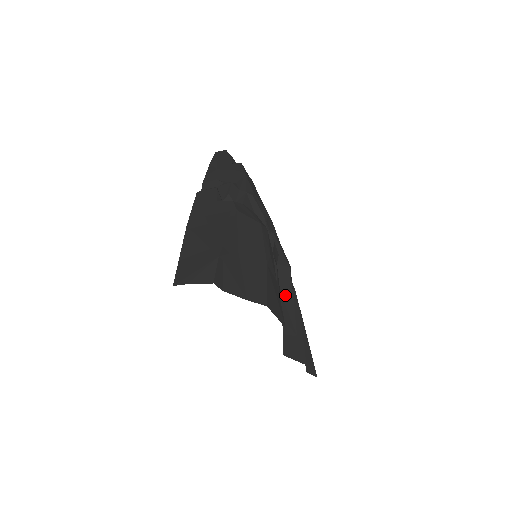
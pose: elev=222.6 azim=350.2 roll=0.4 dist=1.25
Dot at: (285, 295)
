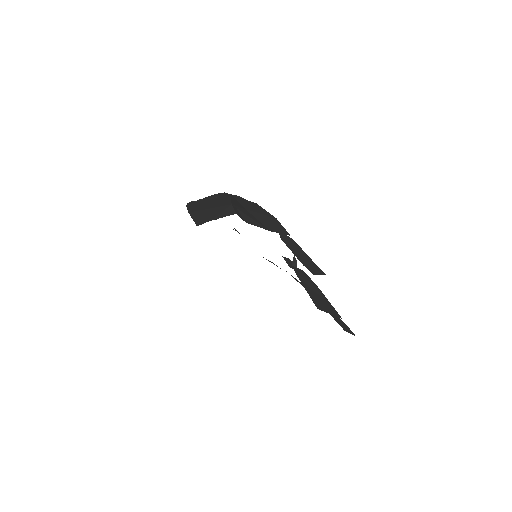
Dot at: (299, 255)
